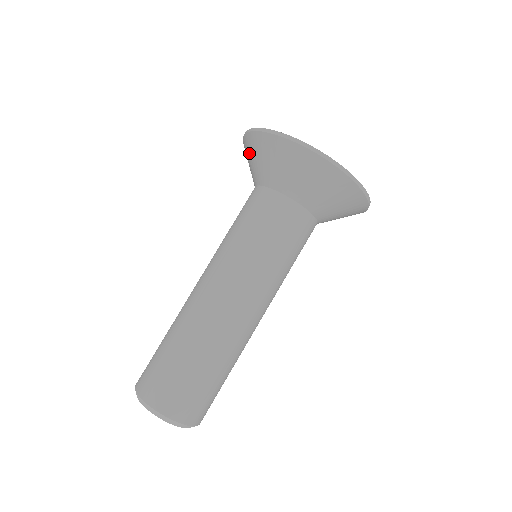
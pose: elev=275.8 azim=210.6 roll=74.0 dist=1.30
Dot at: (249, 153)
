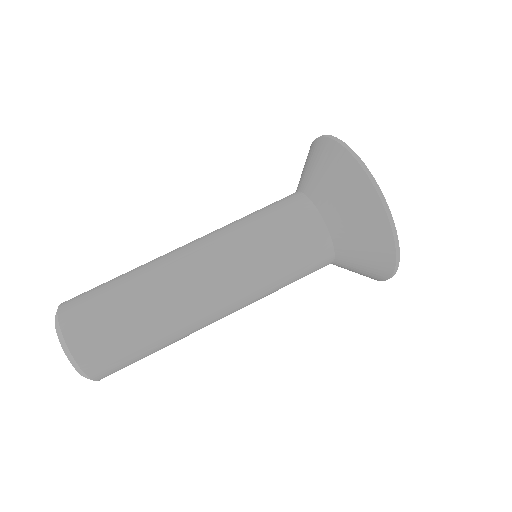
Dot at: (320, 159)
